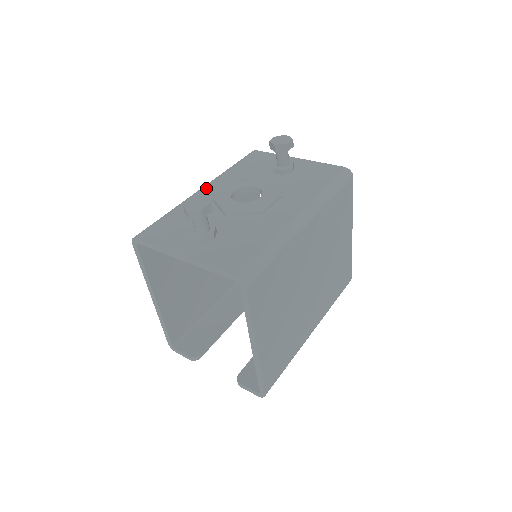
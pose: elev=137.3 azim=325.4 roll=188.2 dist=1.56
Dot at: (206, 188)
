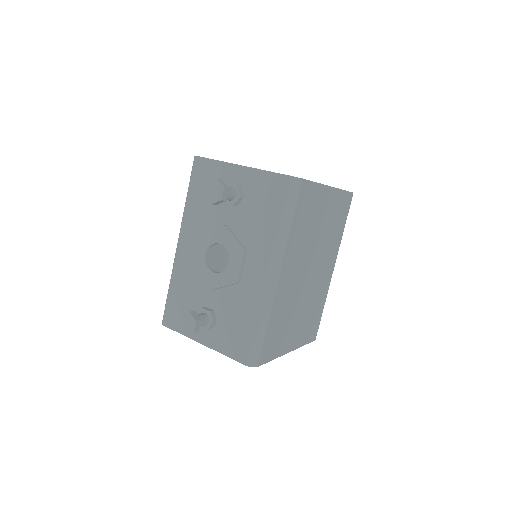
Dot at: (182, 243)
